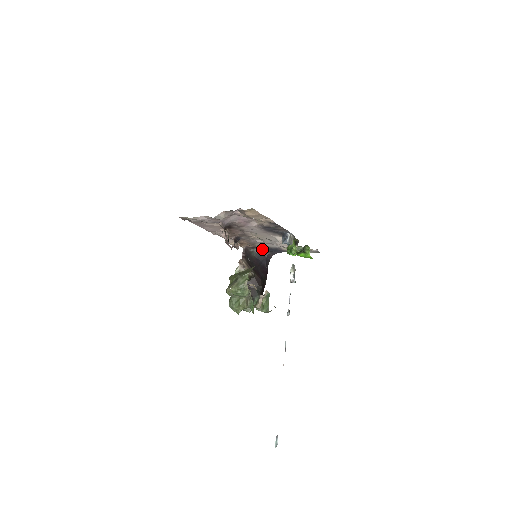
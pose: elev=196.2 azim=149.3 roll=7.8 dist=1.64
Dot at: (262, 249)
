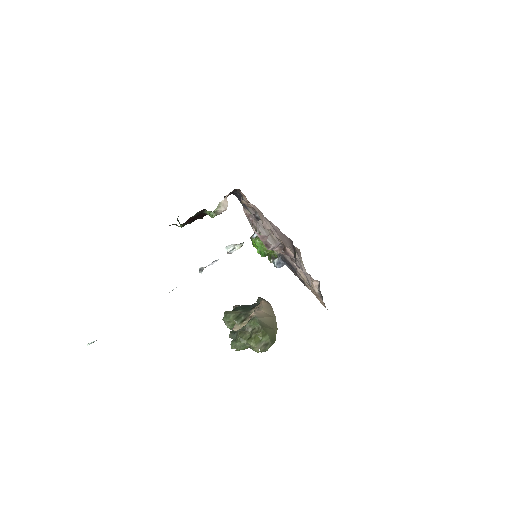
Dot at: (238, 191)
